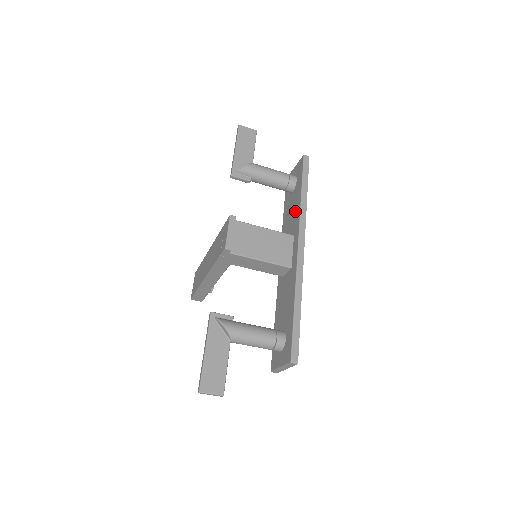
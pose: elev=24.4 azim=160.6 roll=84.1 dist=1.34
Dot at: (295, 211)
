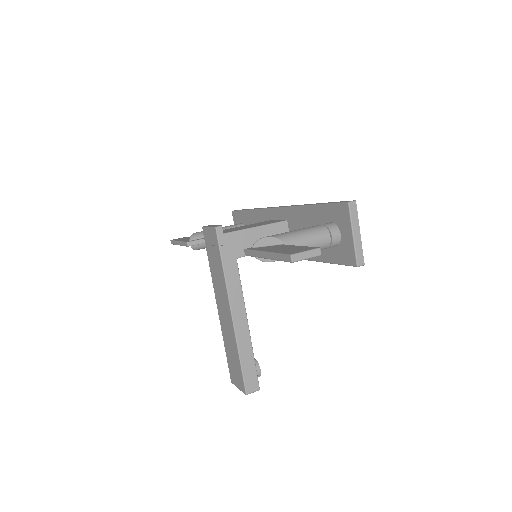
Dot at: (256, 221)
